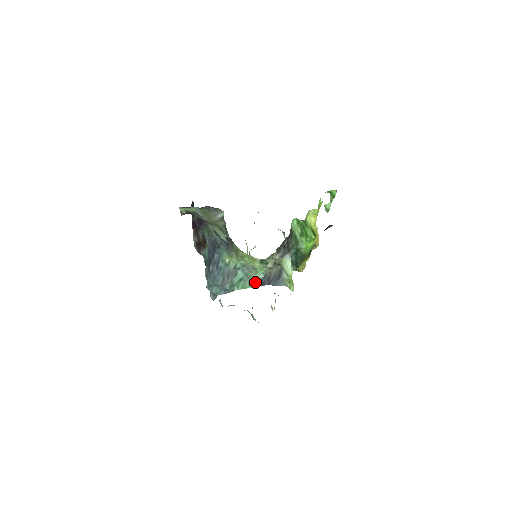
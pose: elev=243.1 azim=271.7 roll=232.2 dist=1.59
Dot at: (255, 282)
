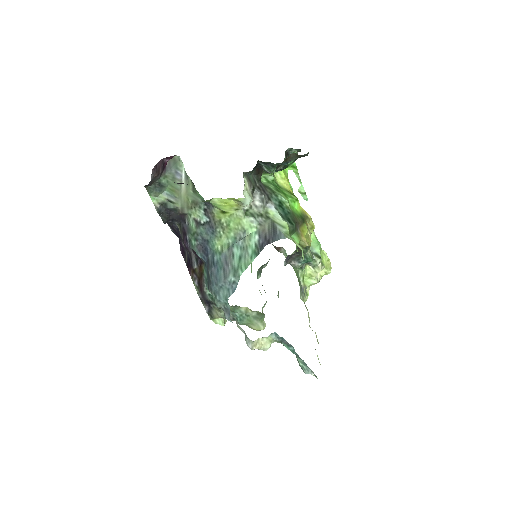
Dot at: (254, 250)
